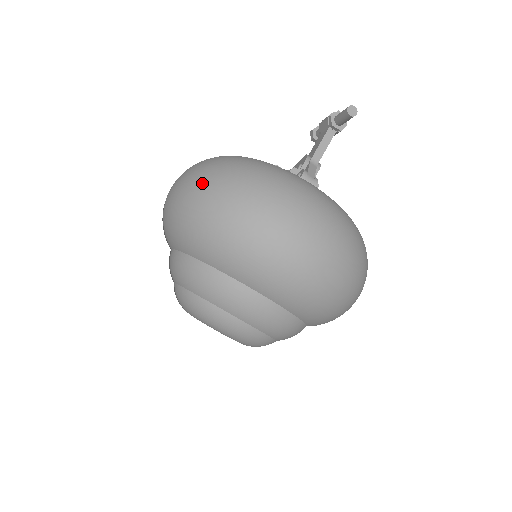
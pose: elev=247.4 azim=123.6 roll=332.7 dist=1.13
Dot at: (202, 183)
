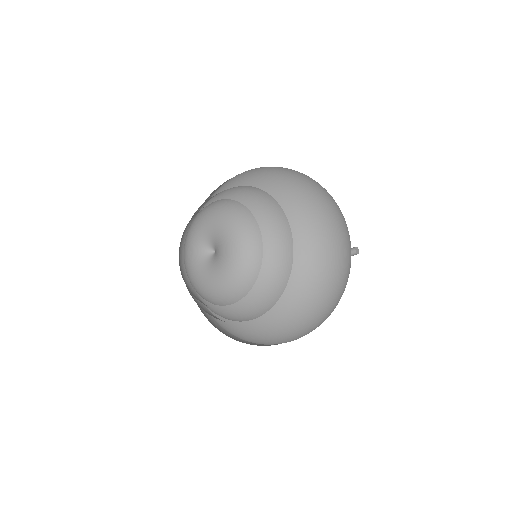
Dot at: occluded
